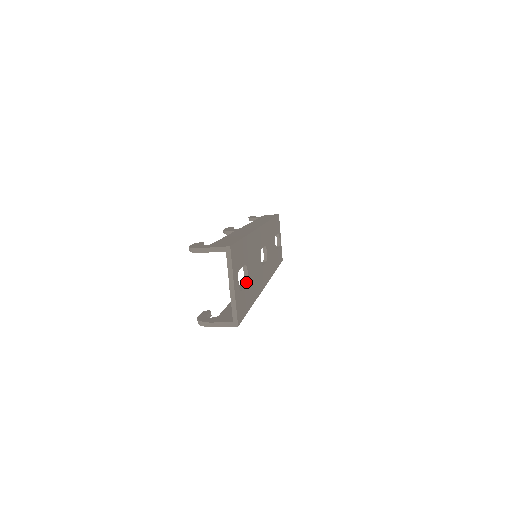
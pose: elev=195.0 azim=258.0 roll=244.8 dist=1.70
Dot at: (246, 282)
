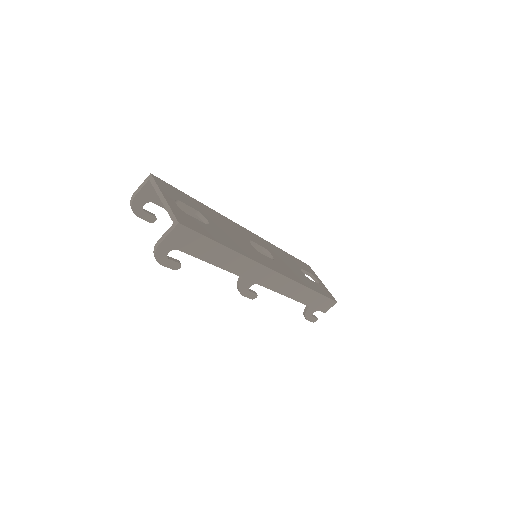
Dot at: (206, 225)
